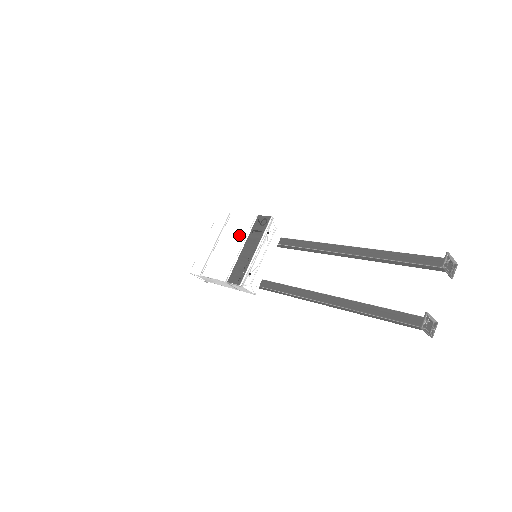
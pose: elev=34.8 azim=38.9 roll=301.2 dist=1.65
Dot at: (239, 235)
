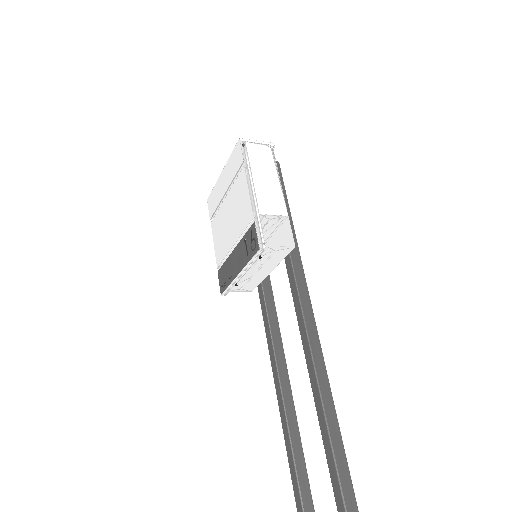
Dot at: (237, 222)
